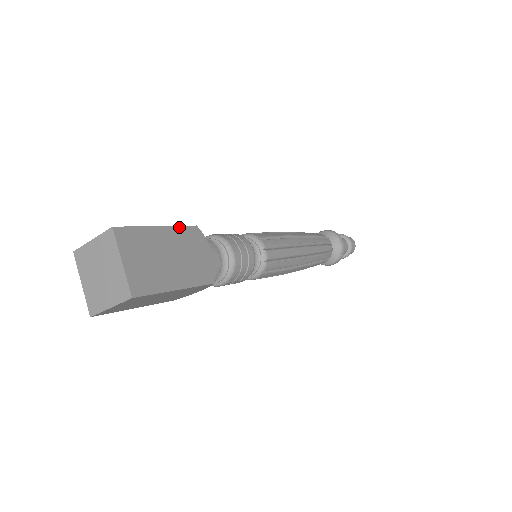
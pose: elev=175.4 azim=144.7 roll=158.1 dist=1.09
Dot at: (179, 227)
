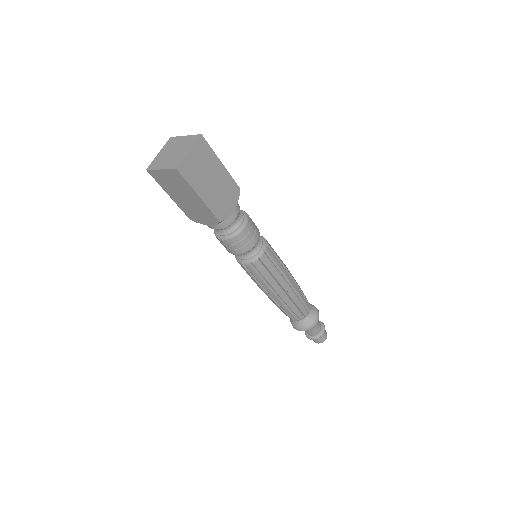
Dot at: occluded
